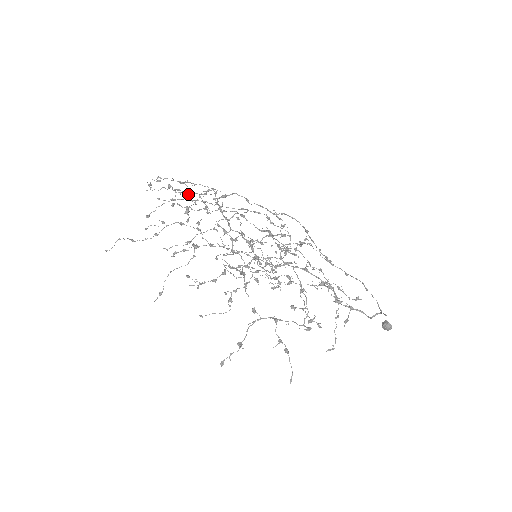
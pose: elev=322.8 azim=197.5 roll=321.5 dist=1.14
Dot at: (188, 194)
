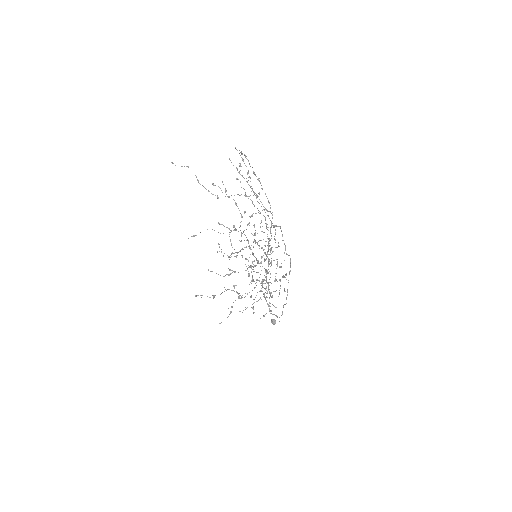
Dot at: occluded
